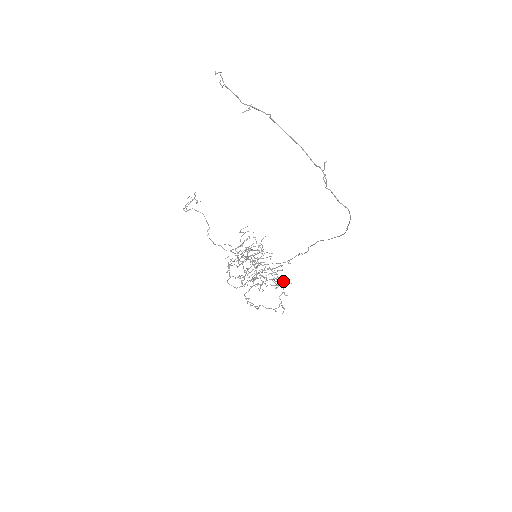
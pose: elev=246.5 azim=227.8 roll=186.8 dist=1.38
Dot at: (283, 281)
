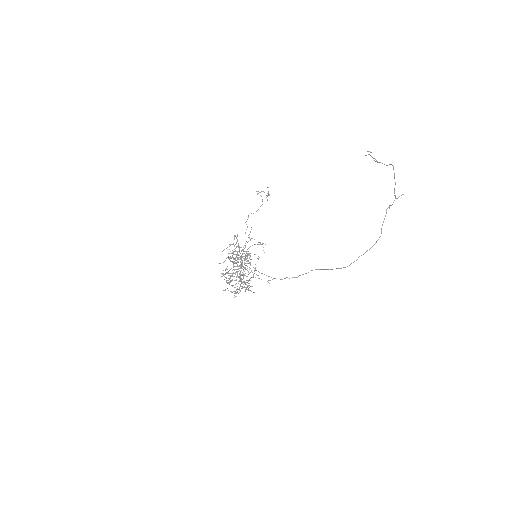
Dot at: (248, 290)
